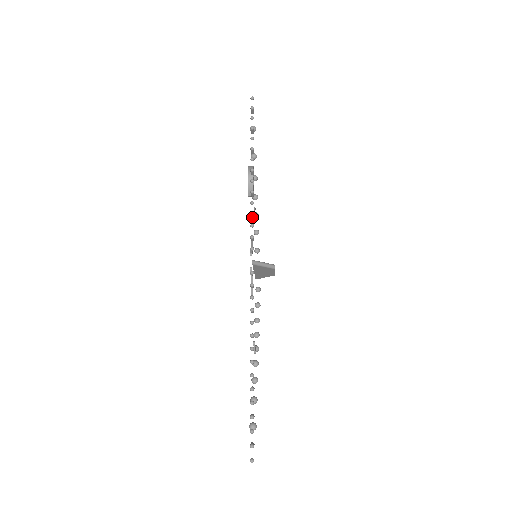
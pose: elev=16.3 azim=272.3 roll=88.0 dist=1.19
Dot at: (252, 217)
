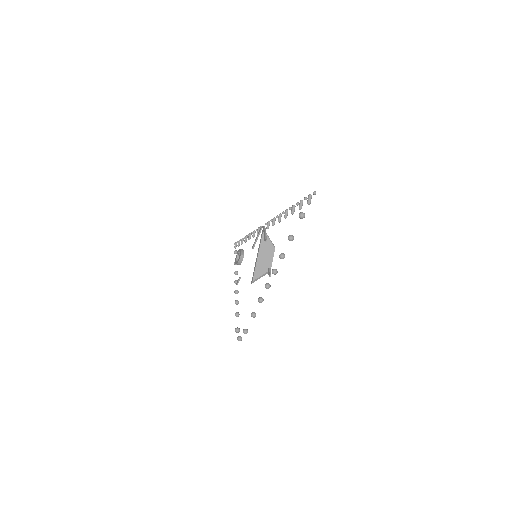
Dot at: (254, 234)
